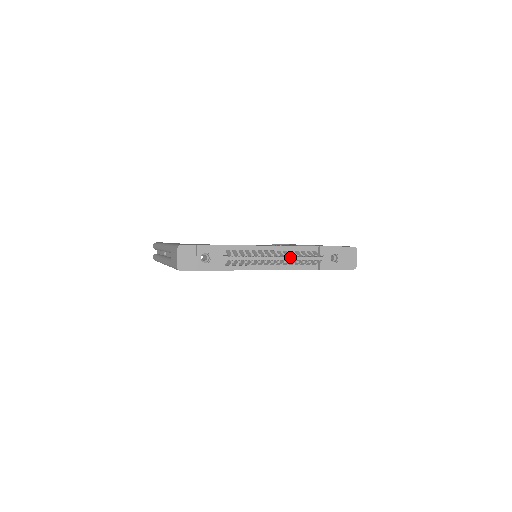
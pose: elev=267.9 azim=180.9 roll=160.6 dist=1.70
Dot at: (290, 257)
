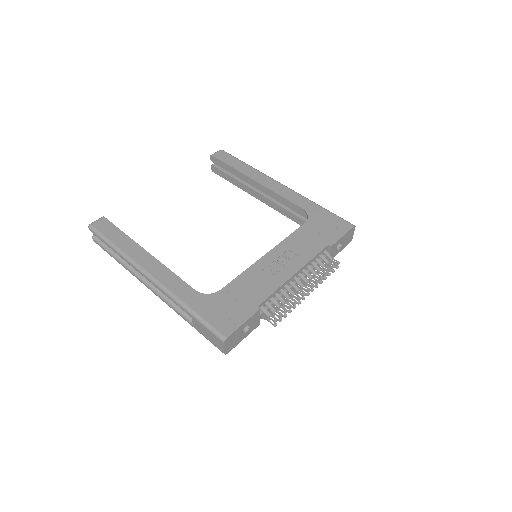
Dot at: (309, 273)
